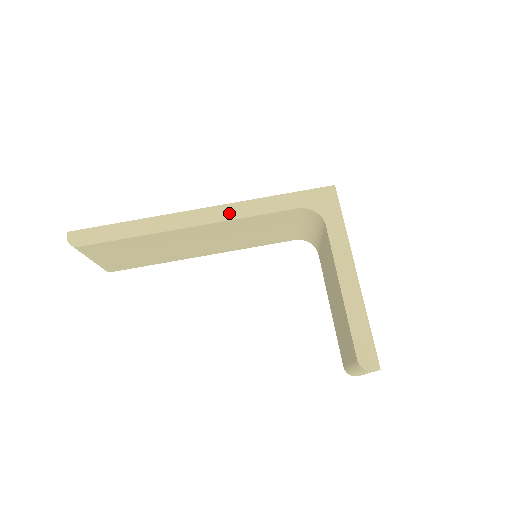
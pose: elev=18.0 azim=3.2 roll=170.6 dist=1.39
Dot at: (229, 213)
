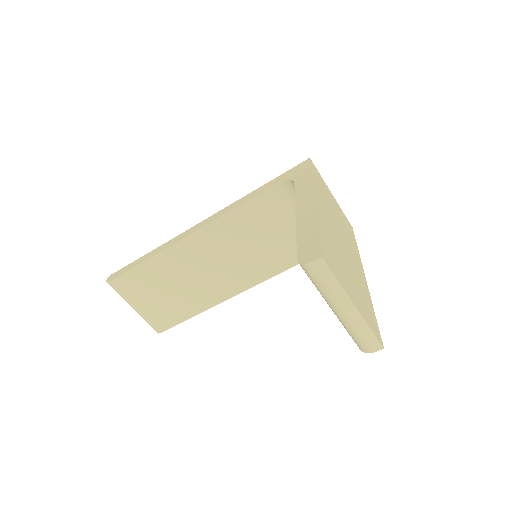
Dot at: (219, 215)
